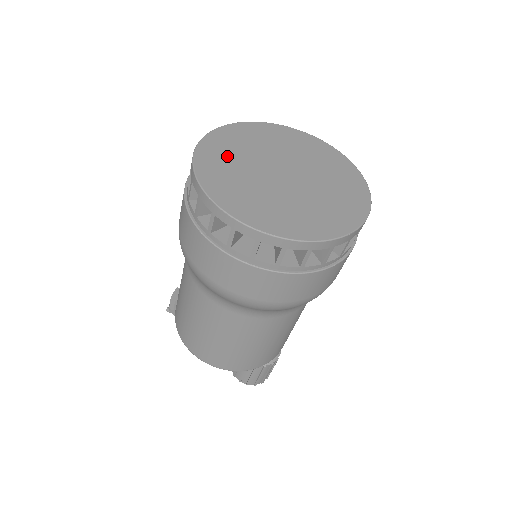
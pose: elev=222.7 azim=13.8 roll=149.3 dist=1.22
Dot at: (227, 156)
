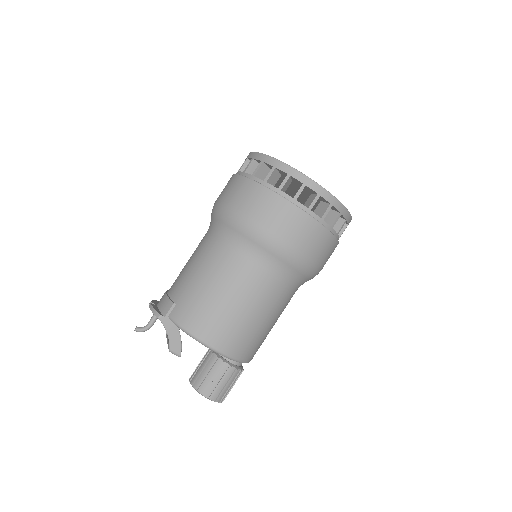
Dot at: occluded
